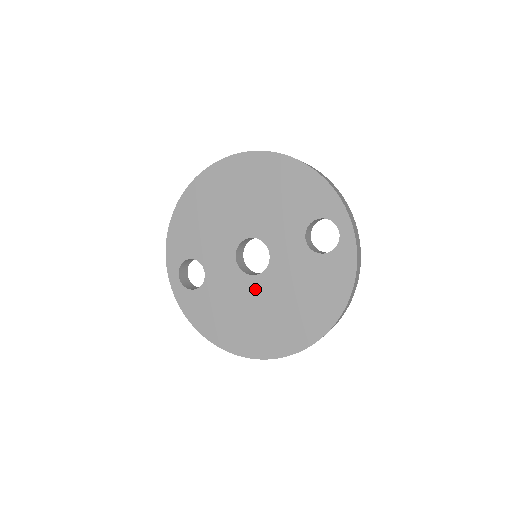
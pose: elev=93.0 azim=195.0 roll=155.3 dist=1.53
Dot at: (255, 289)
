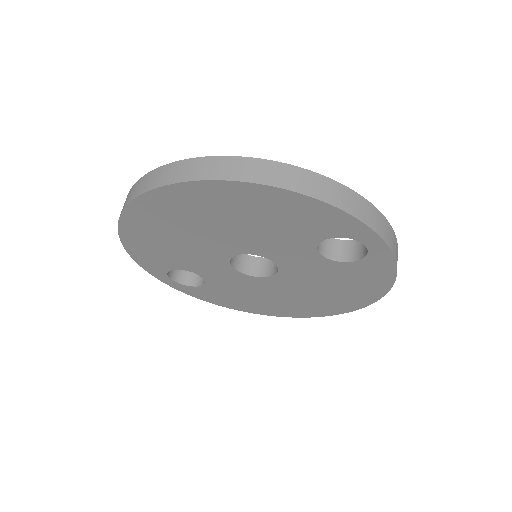
Dot at: (271, 285)
